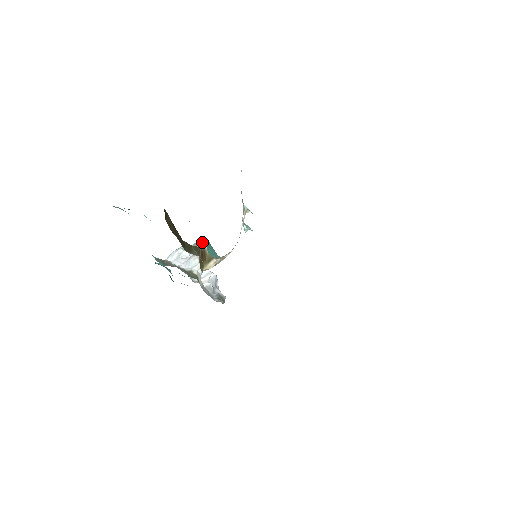
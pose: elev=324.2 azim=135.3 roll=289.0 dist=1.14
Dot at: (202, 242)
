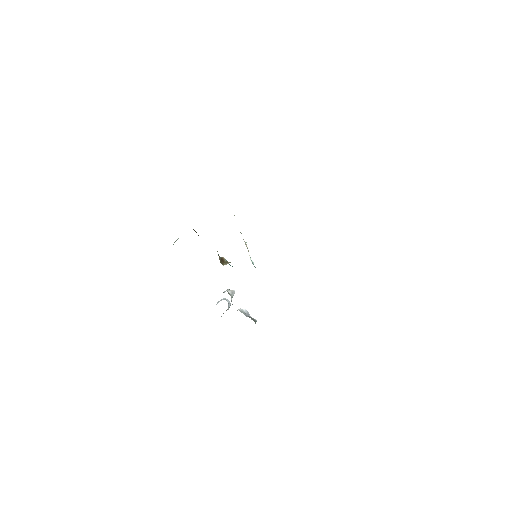
Dot at: occluded
